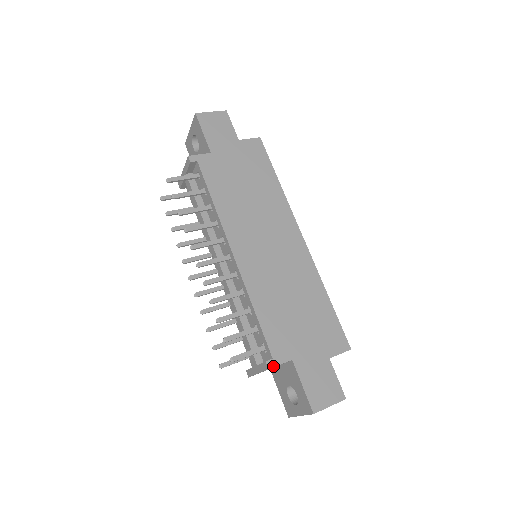
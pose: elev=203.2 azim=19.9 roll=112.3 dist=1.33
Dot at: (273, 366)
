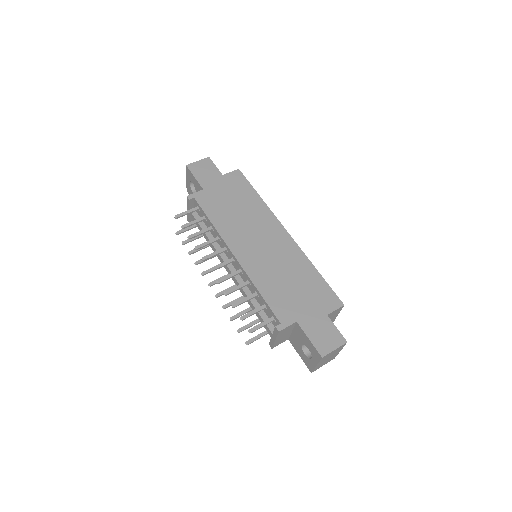
Dot at: (282, 329)
